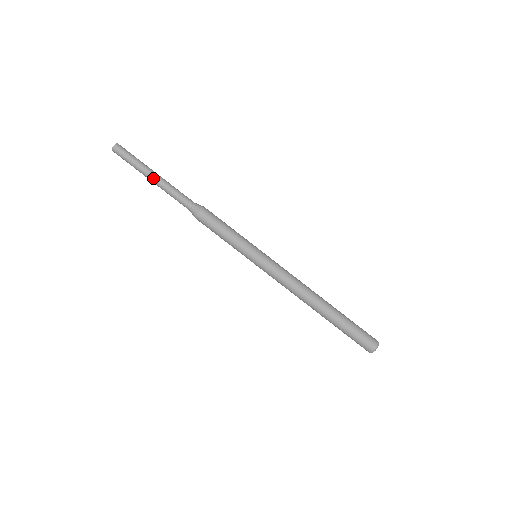
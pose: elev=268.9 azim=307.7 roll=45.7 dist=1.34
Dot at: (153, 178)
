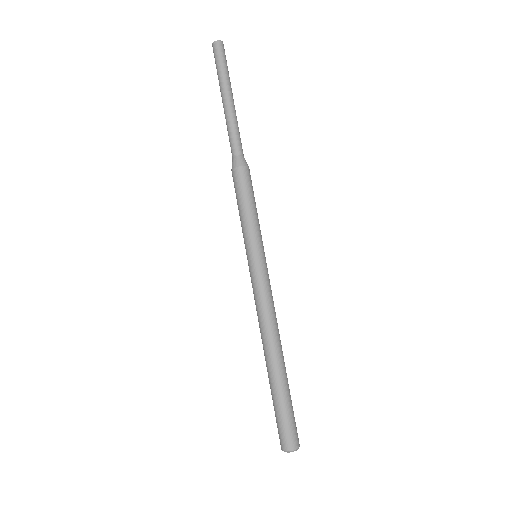
Dot at: (232, 99)
